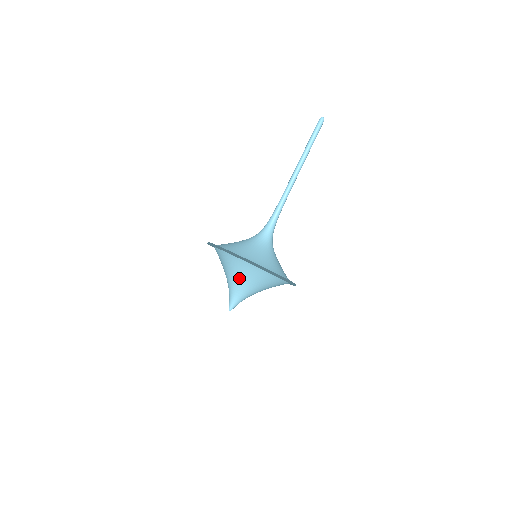
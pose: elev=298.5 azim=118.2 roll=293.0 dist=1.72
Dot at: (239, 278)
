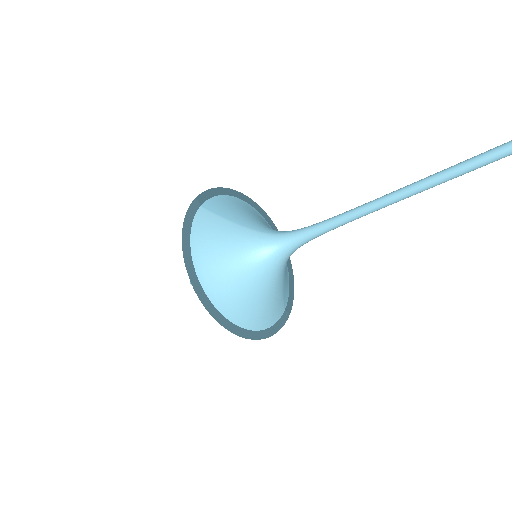
Dot at: occluded
